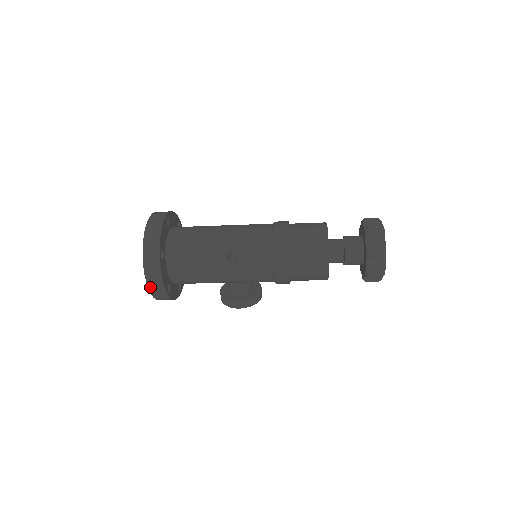
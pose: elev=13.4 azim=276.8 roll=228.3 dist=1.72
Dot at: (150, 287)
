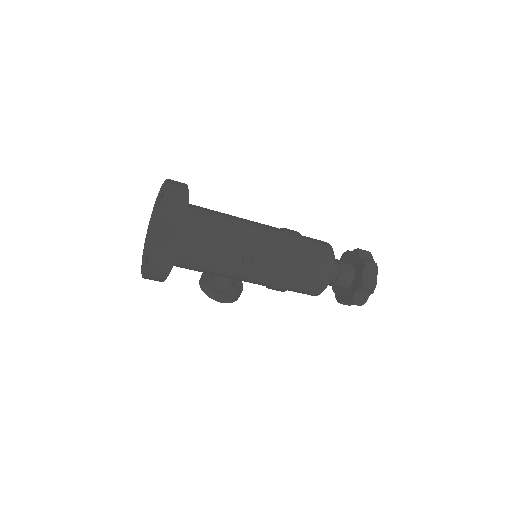
Dot at: (153, 269)
